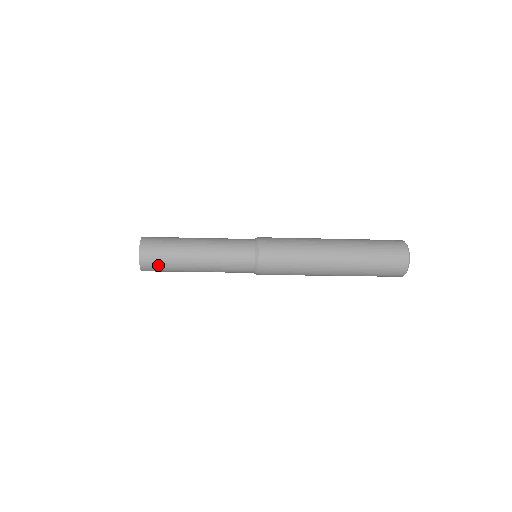
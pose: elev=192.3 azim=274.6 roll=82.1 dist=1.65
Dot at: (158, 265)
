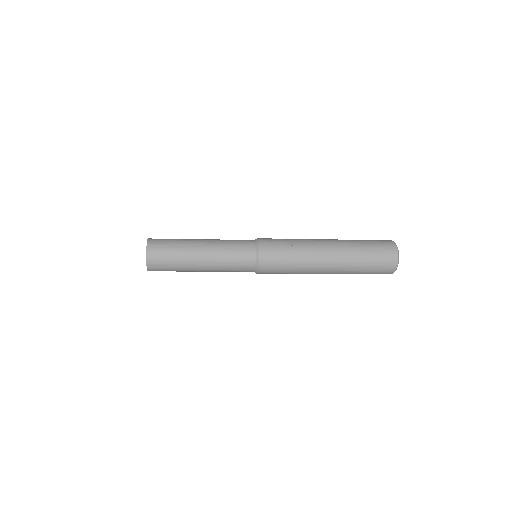
Dot at: (164, 261)
